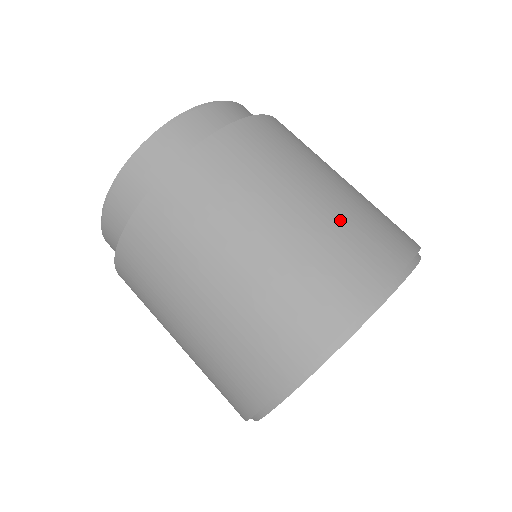
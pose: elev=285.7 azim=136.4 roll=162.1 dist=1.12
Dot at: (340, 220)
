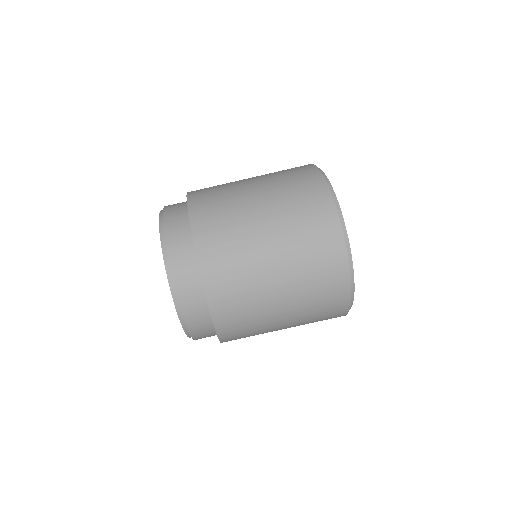
Dot at: occluded
